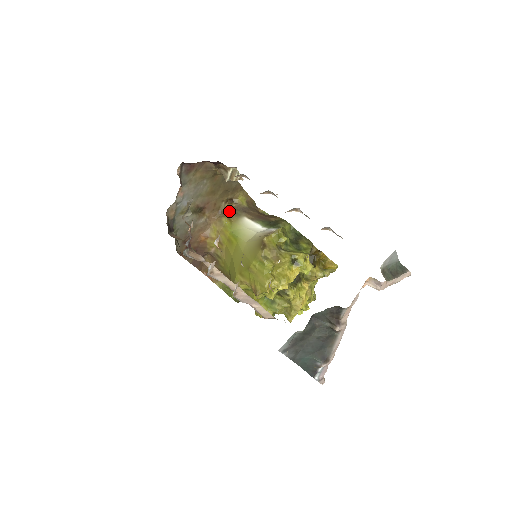
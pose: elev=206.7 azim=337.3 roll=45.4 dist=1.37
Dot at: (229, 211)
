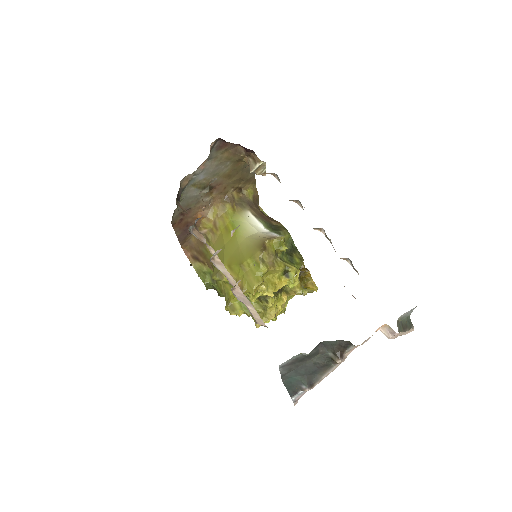
Dot at: (235, 199)
